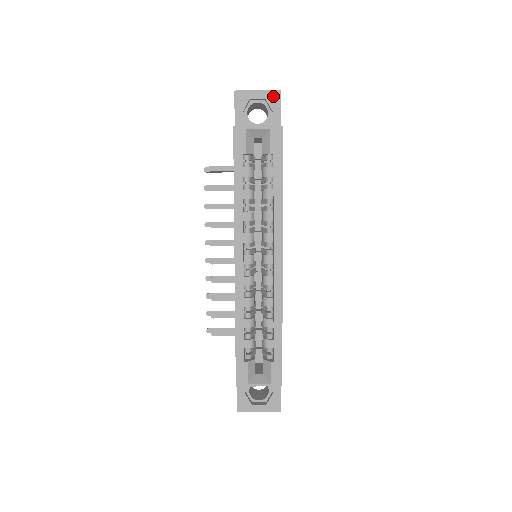
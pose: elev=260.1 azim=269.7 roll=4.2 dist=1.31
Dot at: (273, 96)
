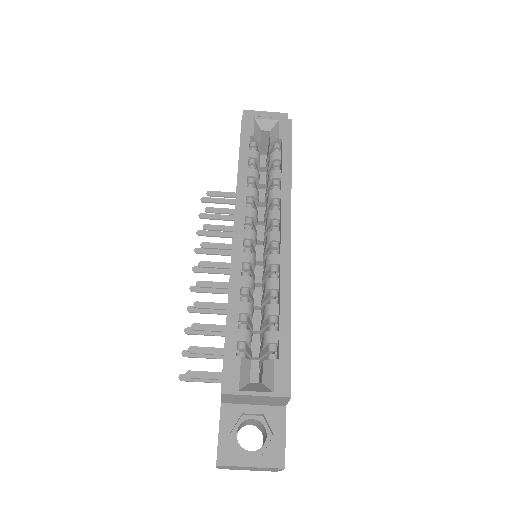
Dot at: (280, 116)
